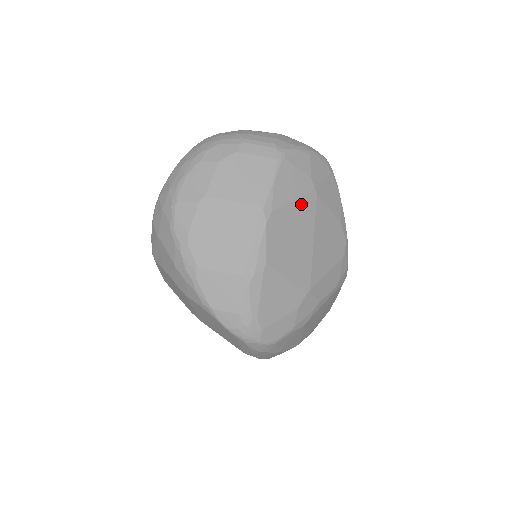
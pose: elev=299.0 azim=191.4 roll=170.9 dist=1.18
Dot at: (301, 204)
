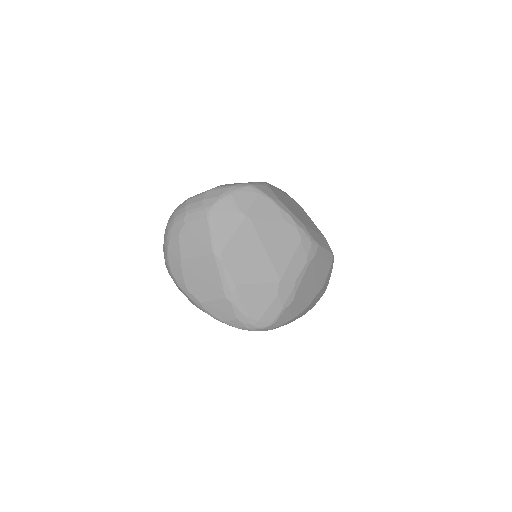
Dot at: (241, 233)
